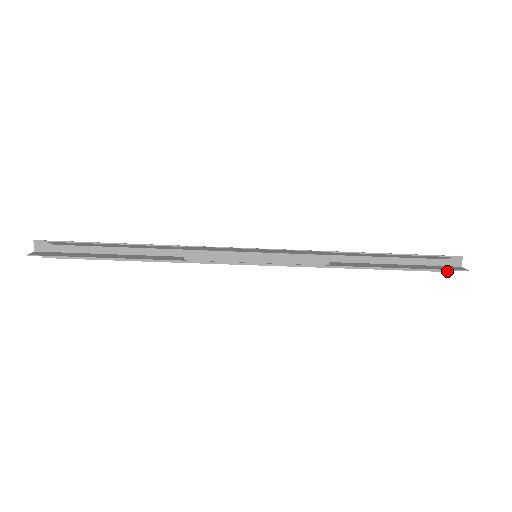
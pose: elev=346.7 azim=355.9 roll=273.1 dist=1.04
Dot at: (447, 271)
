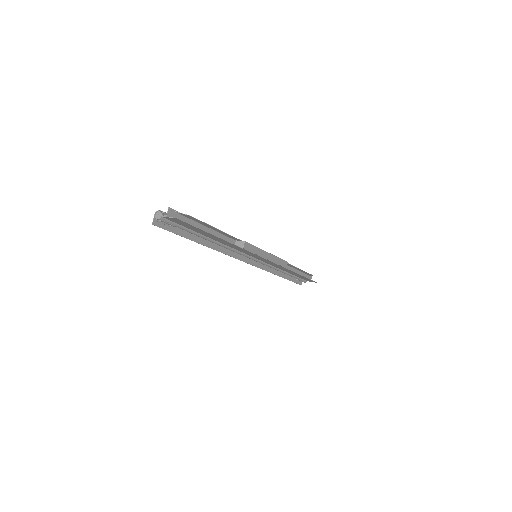
Dot at: occluded
